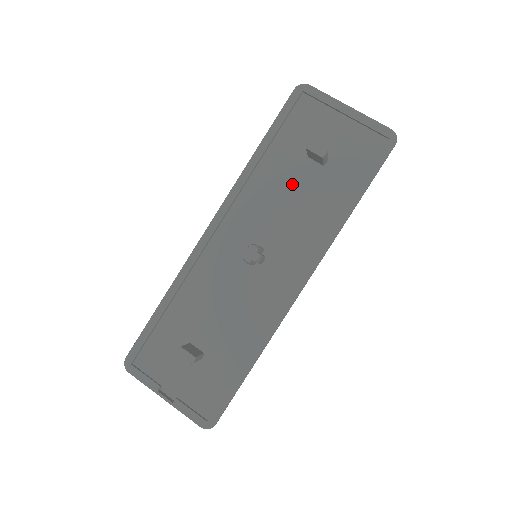
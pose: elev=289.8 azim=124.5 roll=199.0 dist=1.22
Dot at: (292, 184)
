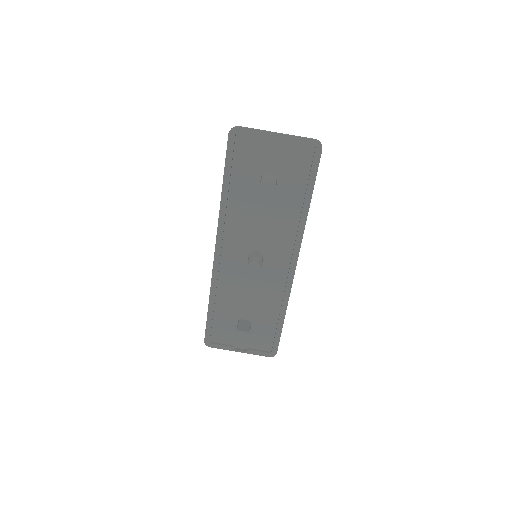
Dot at: (259, 203)
